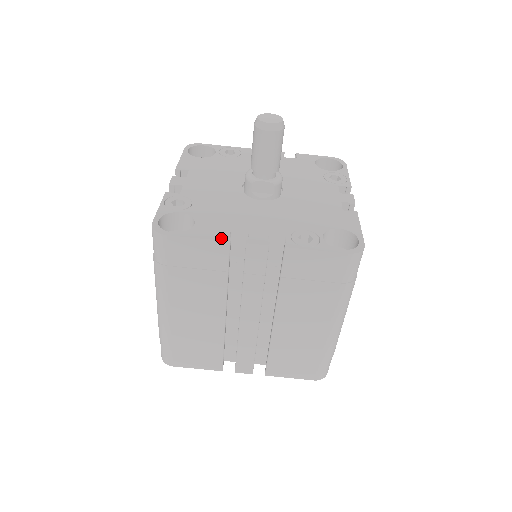
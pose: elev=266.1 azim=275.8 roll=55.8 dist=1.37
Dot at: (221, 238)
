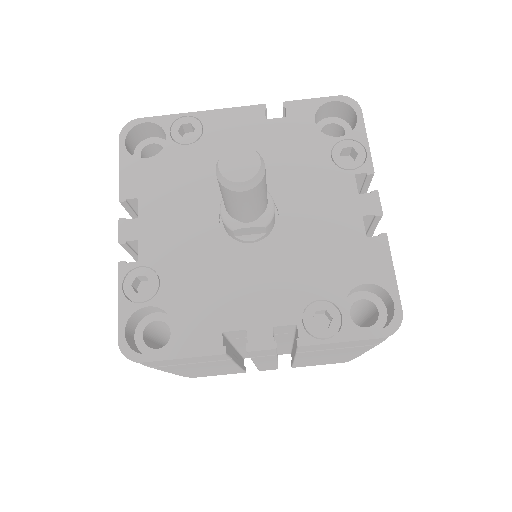
Dot at: (212, 350)
